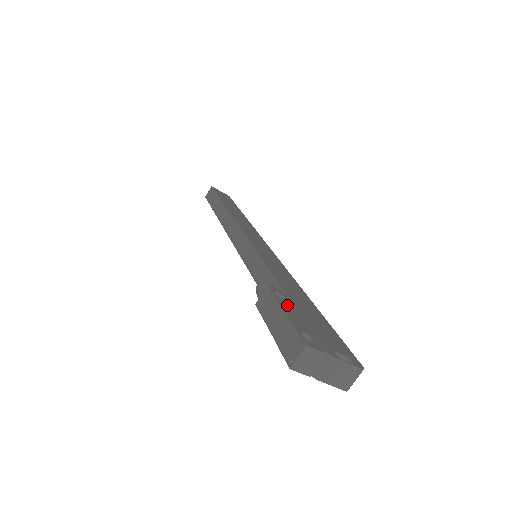
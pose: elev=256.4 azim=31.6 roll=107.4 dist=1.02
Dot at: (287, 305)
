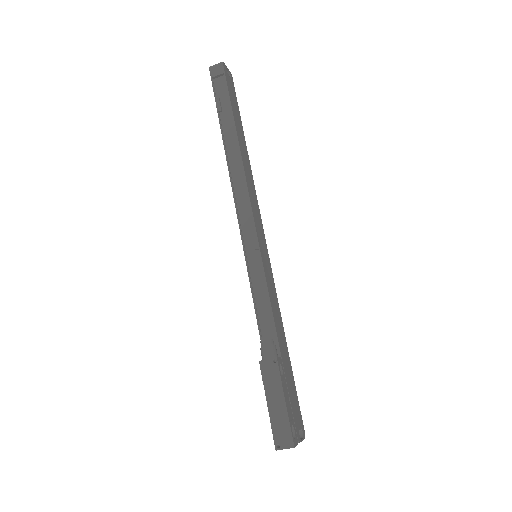
Dot at: (284, 384)
